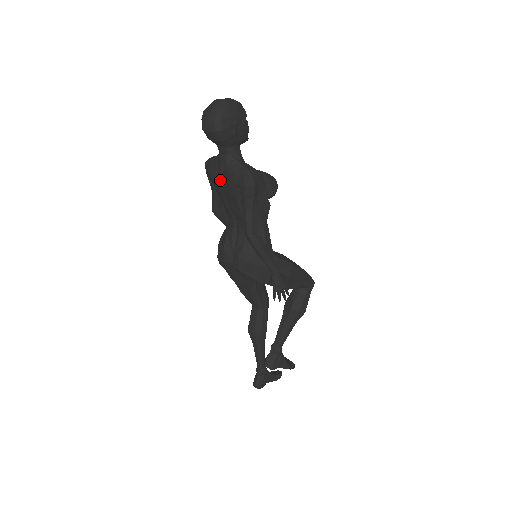
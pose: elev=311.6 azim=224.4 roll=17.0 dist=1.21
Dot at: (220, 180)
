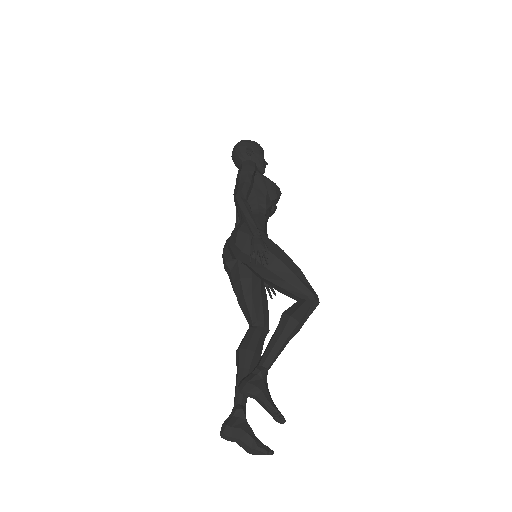
Dot at: (235, 187)
